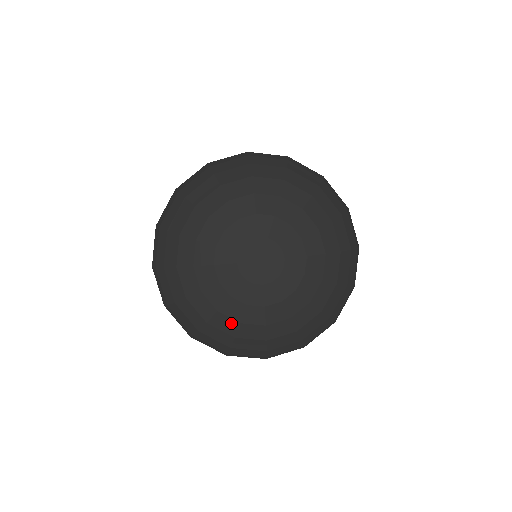
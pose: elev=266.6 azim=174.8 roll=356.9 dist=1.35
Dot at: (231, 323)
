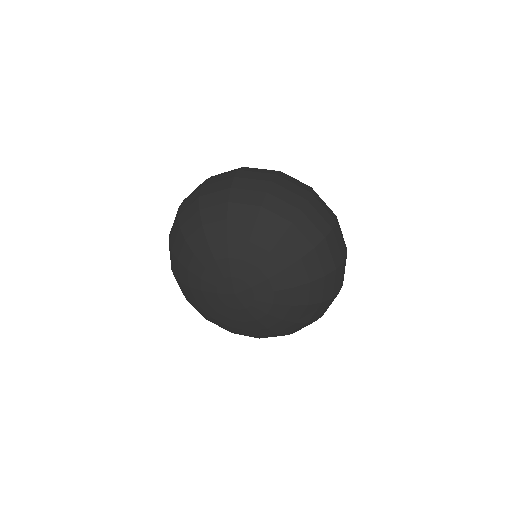
Dot at: (186, 279)
